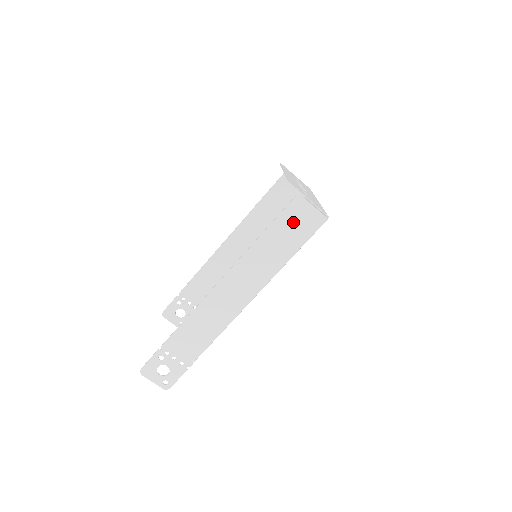
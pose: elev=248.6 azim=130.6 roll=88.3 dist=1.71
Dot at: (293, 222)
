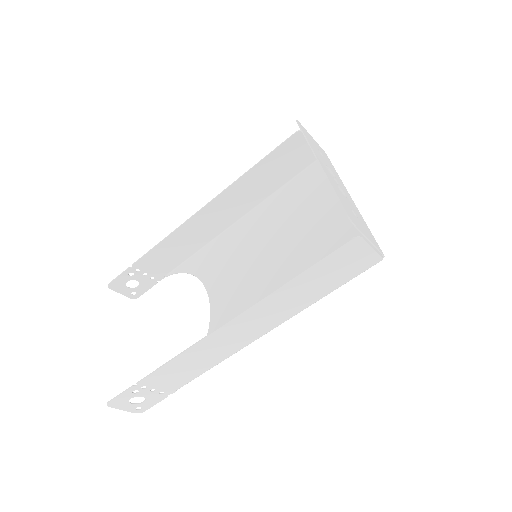
Dot at: (340, 264)
